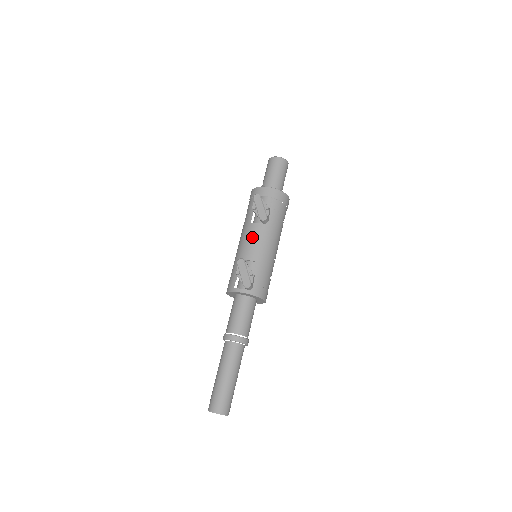
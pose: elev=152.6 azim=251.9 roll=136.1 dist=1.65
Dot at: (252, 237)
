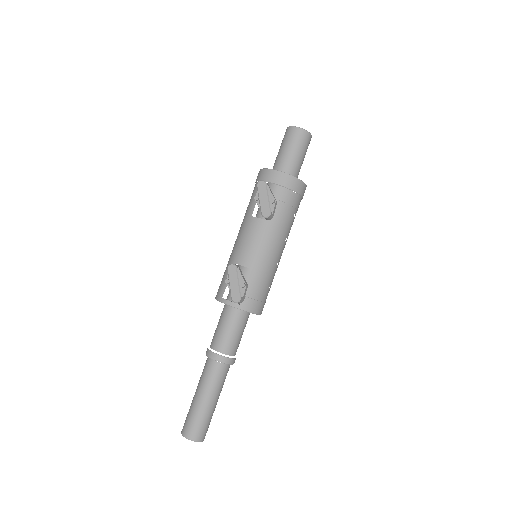
Dot at: (250, 236)
